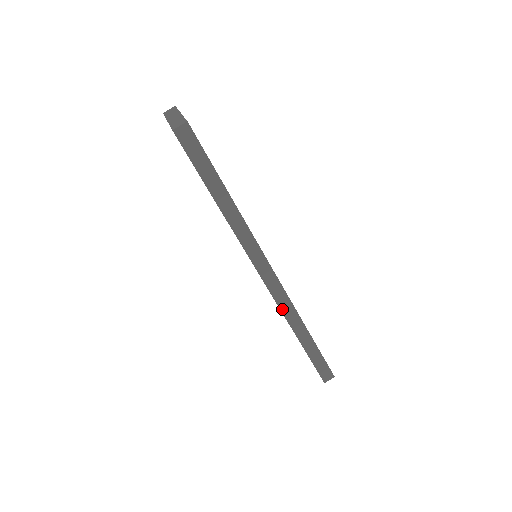
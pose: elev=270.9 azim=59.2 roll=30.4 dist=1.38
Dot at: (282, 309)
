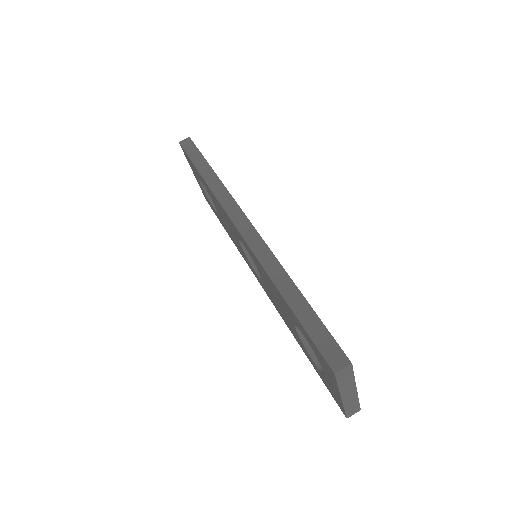
Dot at: (258, 257)
